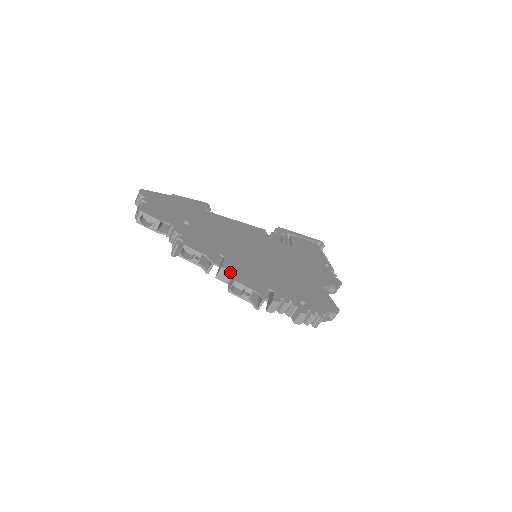
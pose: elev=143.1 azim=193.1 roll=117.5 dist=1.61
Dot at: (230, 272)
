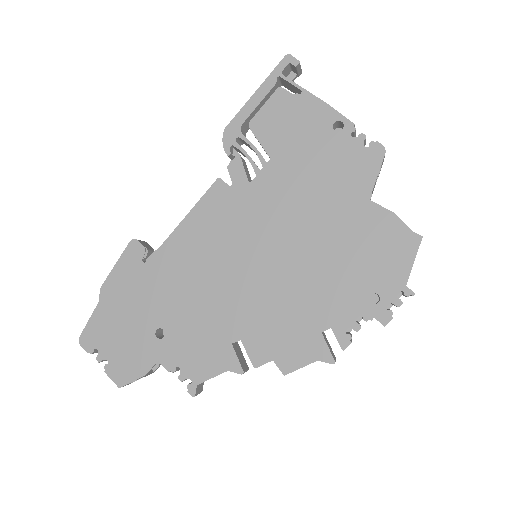
Dot at: occluded
